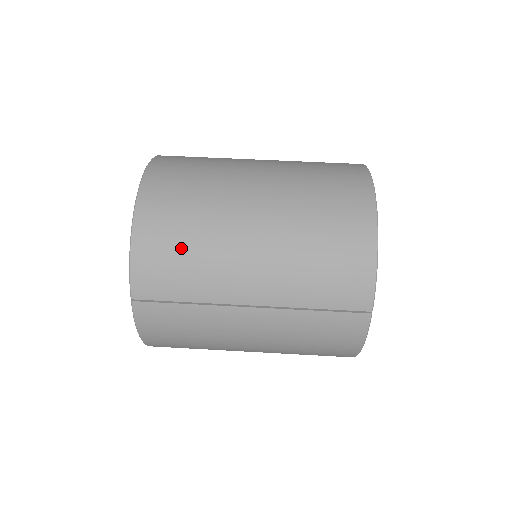
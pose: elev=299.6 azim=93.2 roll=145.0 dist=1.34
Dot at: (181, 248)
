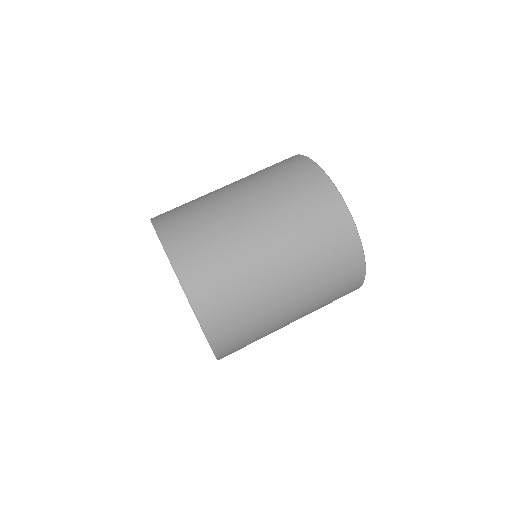
Dot at: (248, 339)
